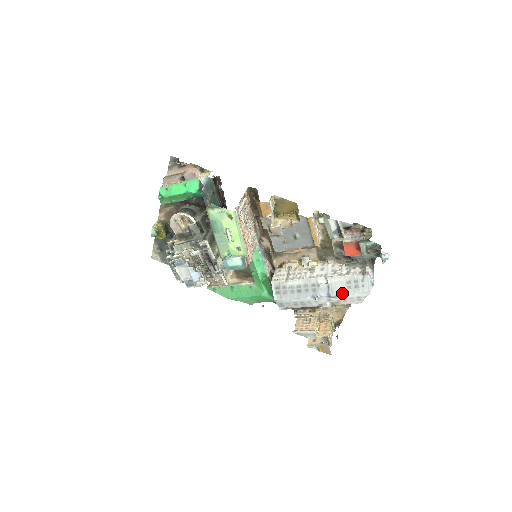
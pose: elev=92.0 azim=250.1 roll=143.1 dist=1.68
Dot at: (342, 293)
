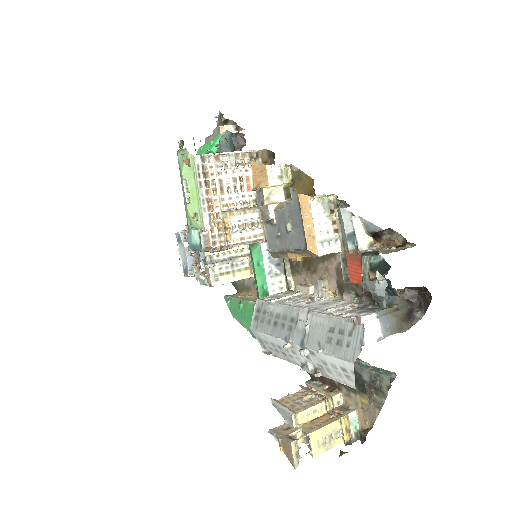
Dot at: (318, 347)
